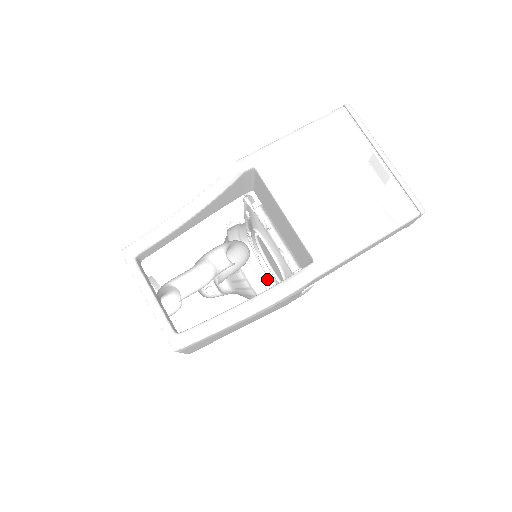
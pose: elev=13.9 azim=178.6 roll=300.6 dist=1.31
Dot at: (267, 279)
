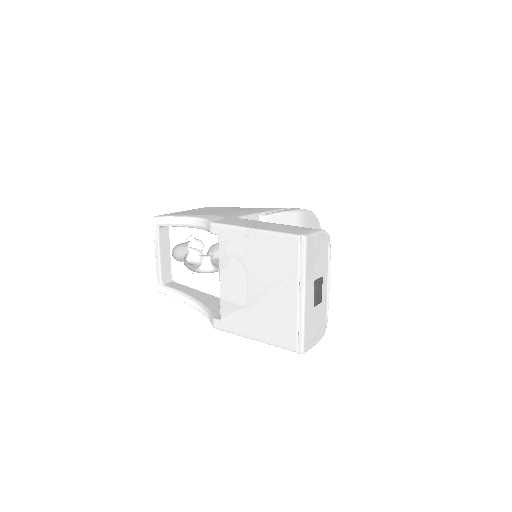
Dot at: occluded
